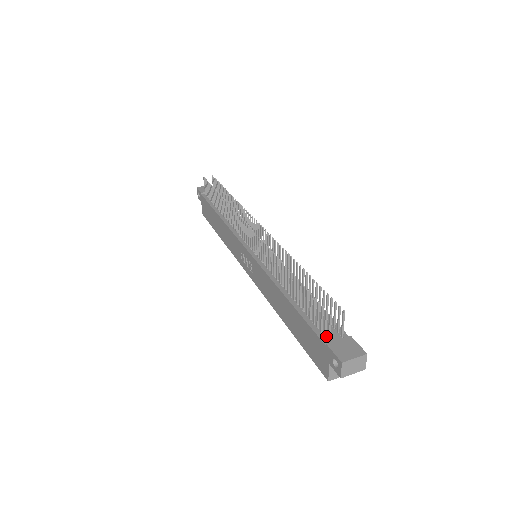
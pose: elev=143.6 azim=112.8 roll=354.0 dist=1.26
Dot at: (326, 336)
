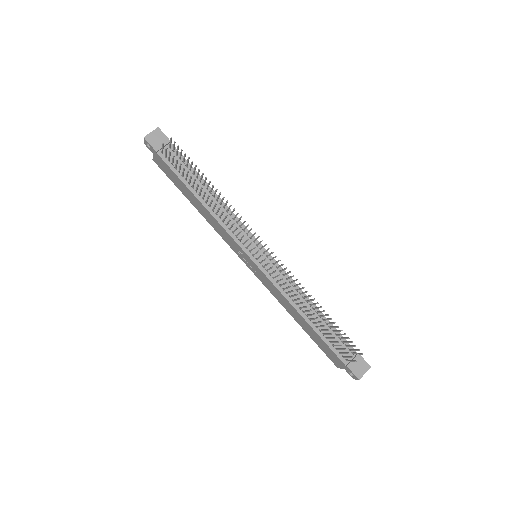
Dot at: (344, 357)
